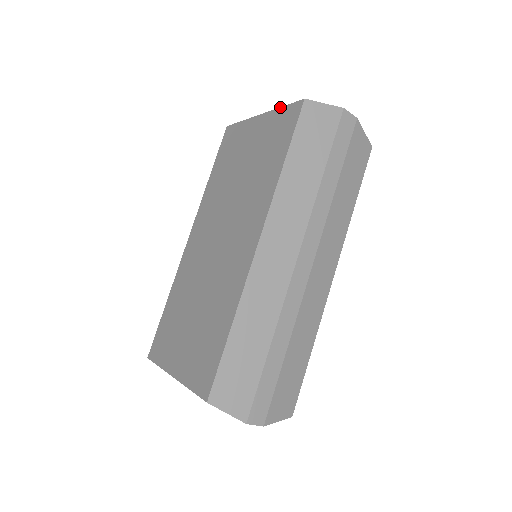
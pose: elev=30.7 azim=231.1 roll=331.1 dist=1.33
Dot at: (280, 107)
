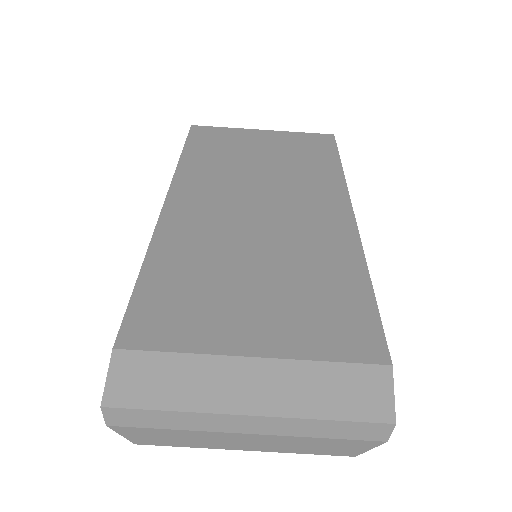
Dot at: (297, 132)
